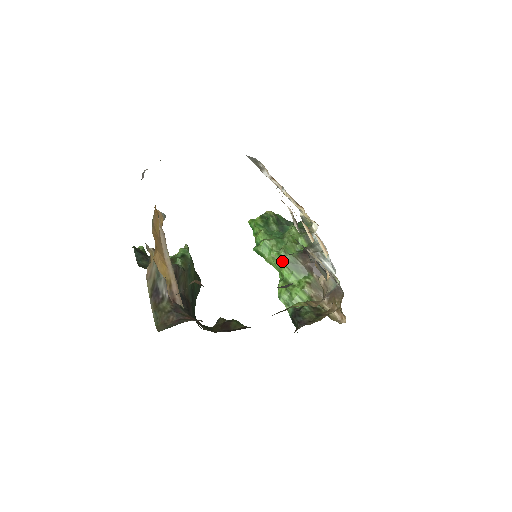
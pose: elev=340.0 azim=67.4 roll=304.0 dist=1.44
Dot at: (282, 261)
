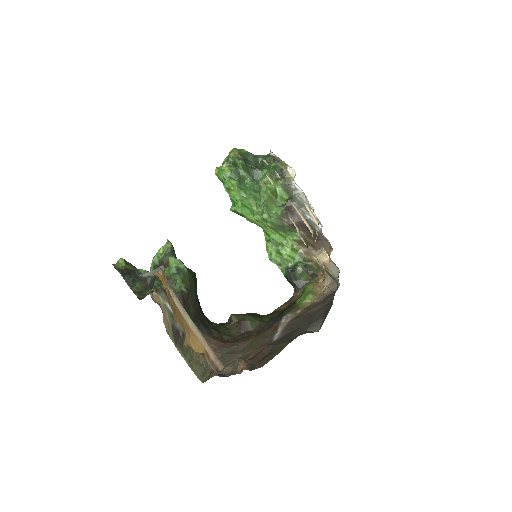
Dot at: (268, 225)
